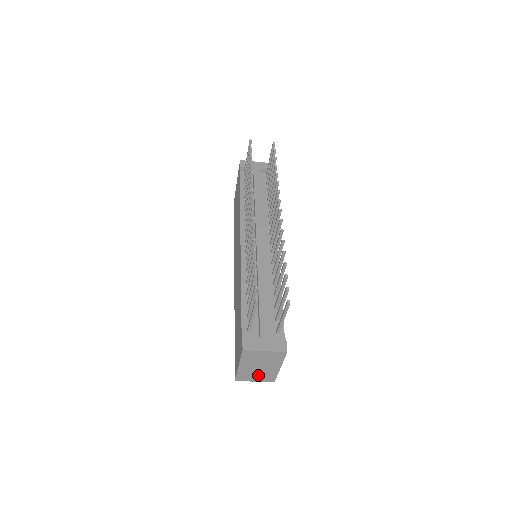
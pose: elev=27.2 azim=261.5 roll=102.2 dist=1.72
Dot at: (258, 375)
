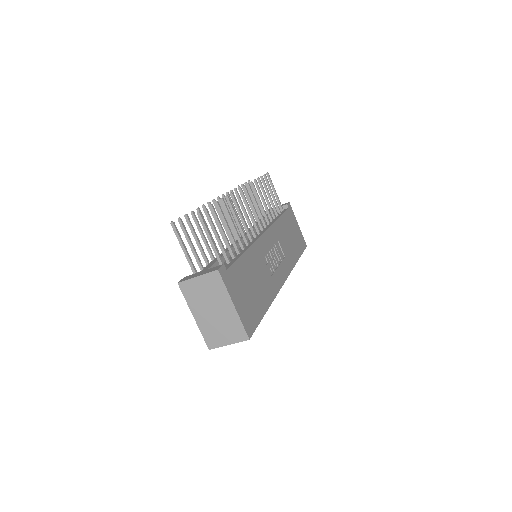
Dot at: (223, 329)
